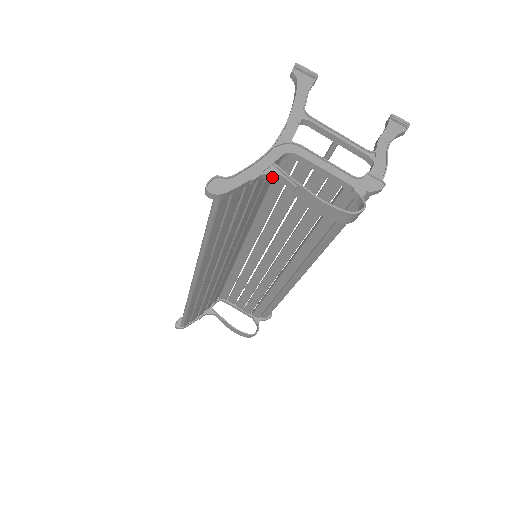
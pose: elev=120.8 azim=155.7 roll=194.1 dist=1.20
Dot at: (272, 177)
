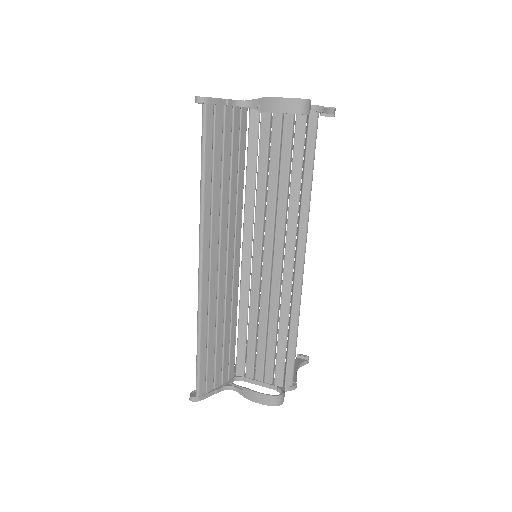
Dot at: (242, 105)
